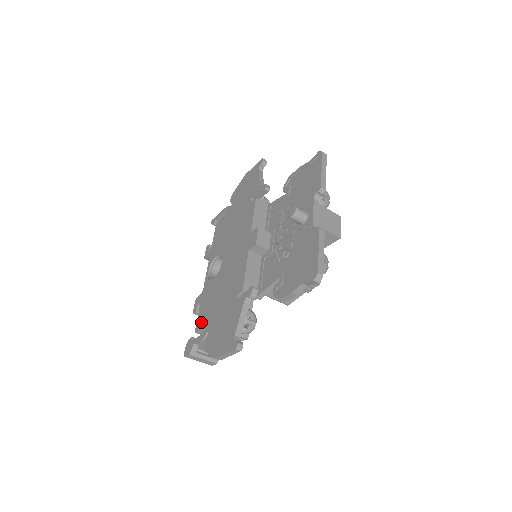
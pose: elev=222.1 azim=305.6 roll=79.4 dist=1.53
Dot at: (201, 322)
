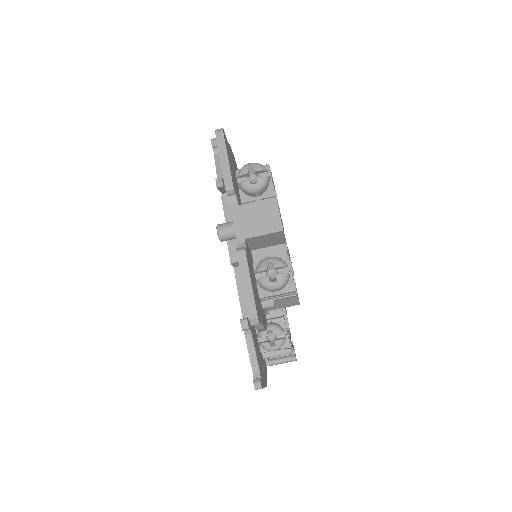
Dot at: occluded
